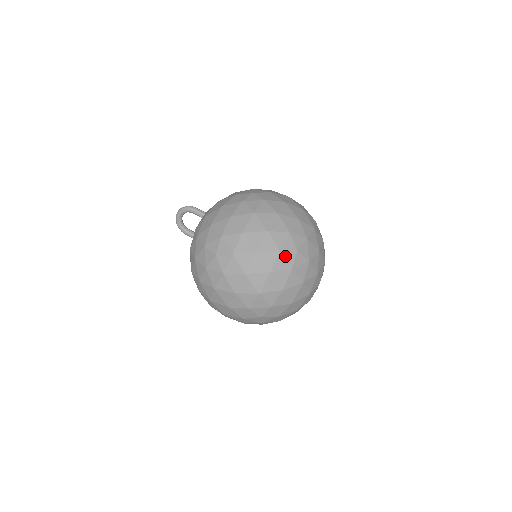
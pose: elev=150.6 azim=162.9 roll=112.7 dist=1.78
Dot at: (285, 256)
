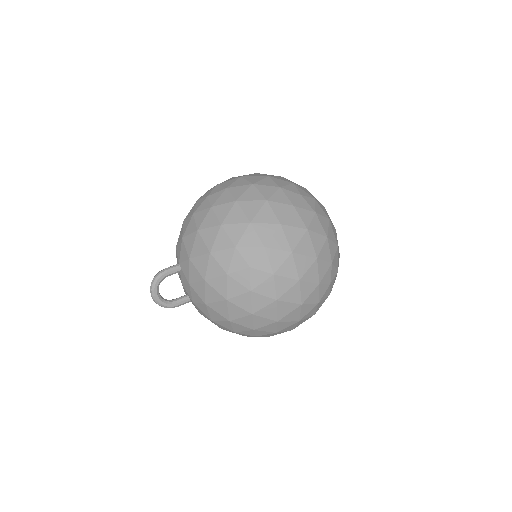
Dot at: (301, 206)
